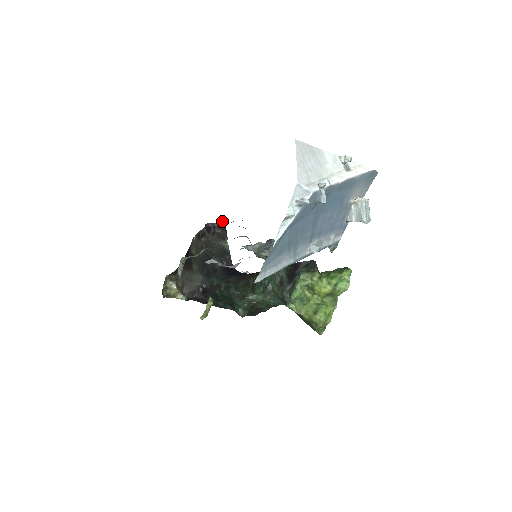
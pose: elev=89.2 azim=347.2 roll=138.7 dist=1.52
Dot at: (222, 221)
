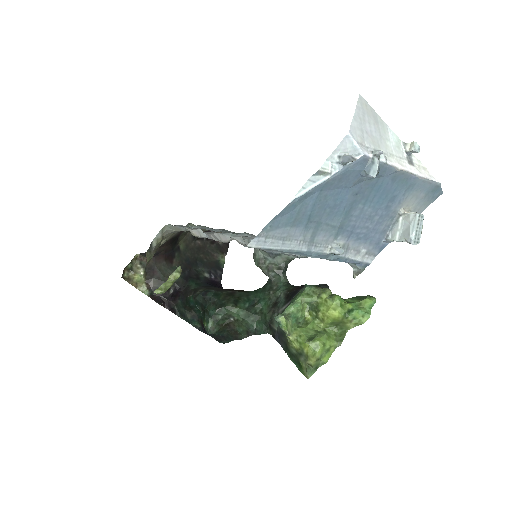
Dot at: occluded
